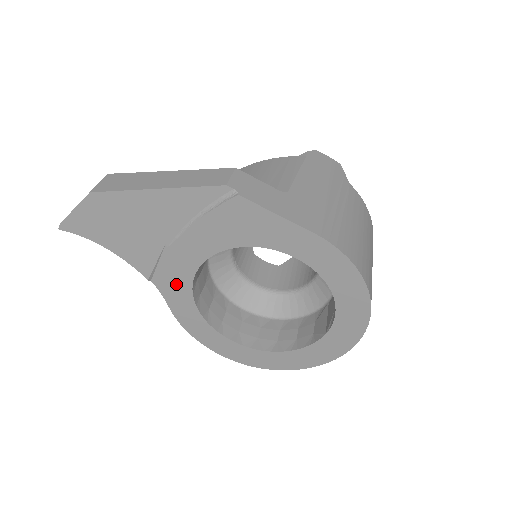
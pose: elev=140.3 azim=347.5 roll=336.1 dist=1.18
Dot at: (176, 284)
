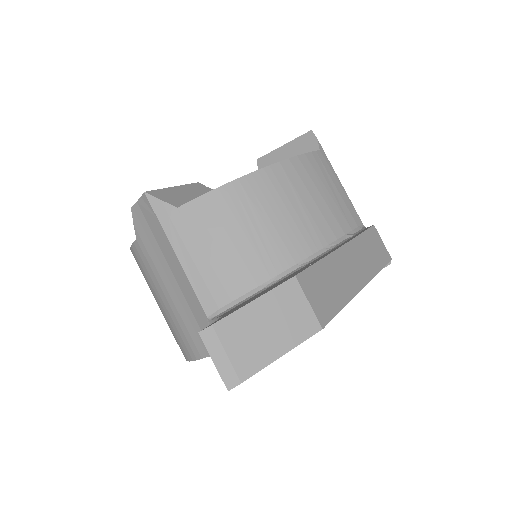
Dot at: occluded
